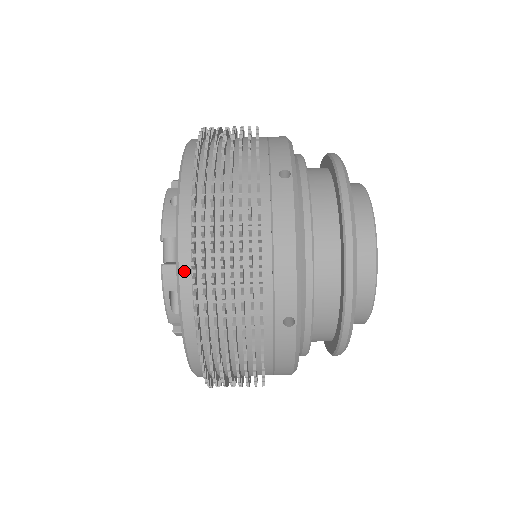
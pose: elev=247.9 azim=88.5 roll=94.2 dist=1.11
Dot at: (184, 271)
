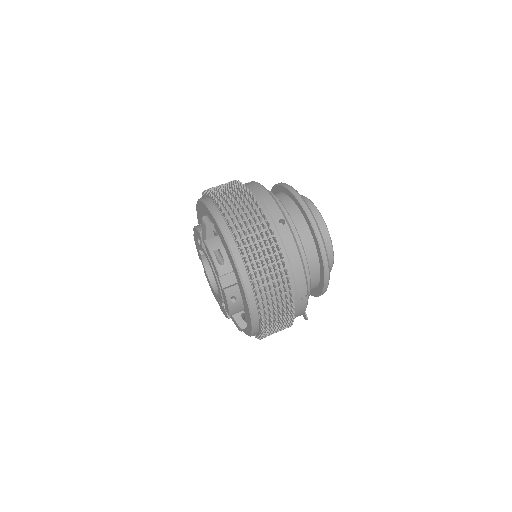
Dot at: (218, 217)
